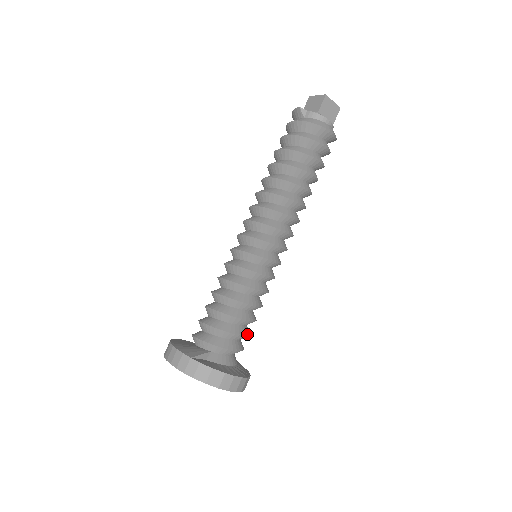
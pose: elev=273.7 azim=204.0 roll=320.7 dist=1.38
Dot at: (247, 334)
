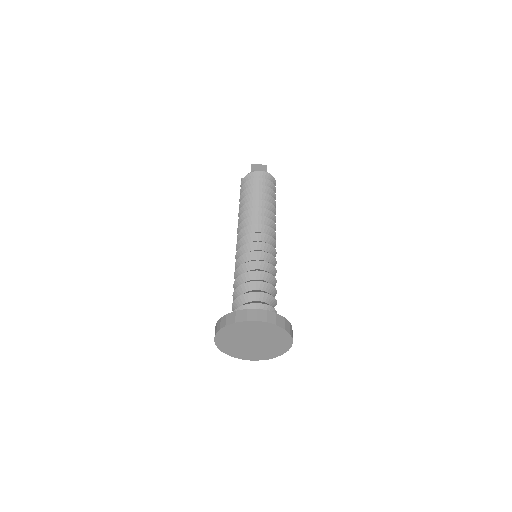
Dot at: (266, 293)
